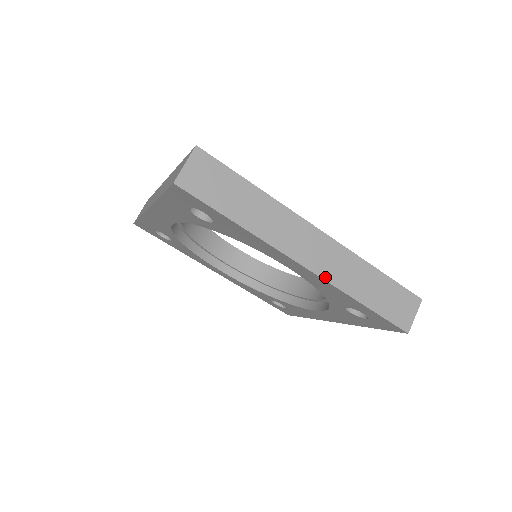
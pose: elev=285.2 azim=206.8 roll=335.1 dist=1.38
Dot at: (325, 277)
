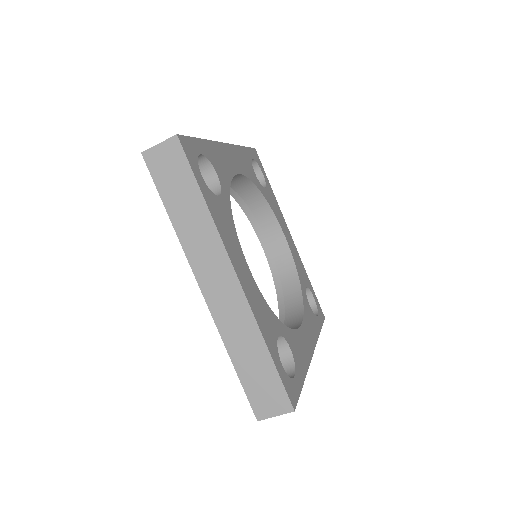
Dot at: (214, 314)
